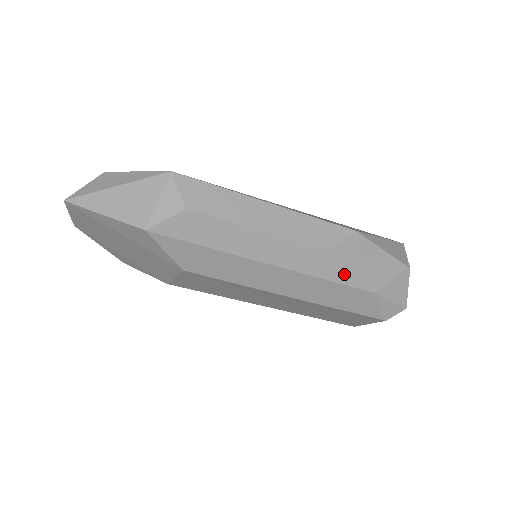
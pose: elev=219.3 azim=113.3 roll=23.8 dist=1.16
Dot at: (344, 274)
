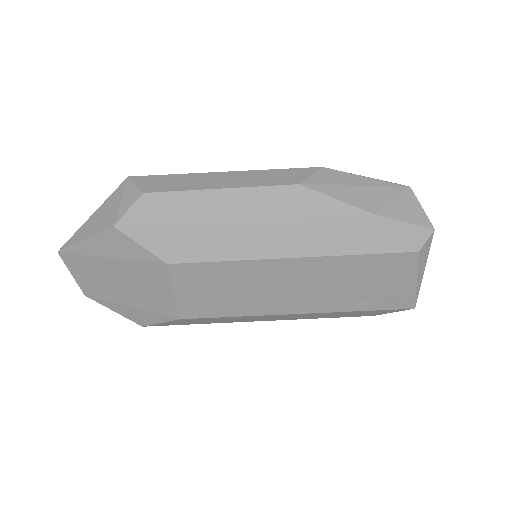
Dot at: (328, 204)
